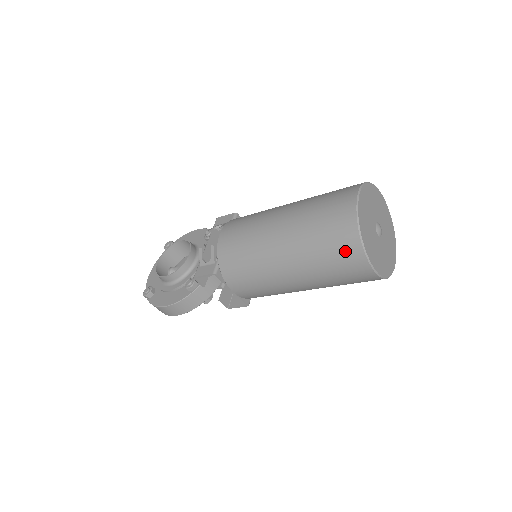
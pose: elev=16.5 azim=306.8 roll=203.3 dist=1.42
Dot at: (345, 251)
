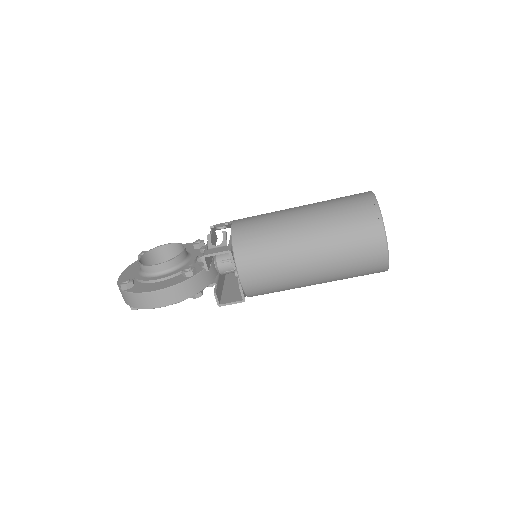
Dot at: (367, 228)
